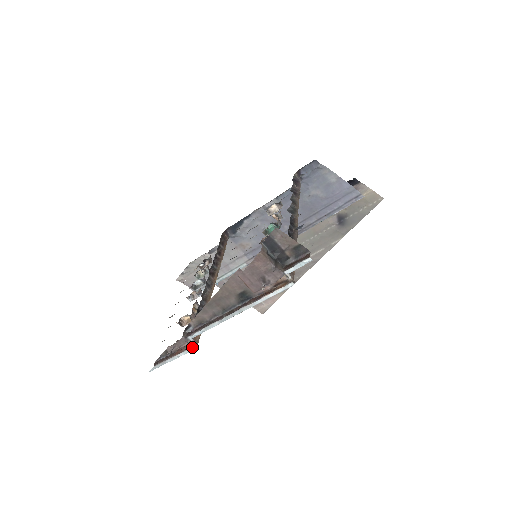
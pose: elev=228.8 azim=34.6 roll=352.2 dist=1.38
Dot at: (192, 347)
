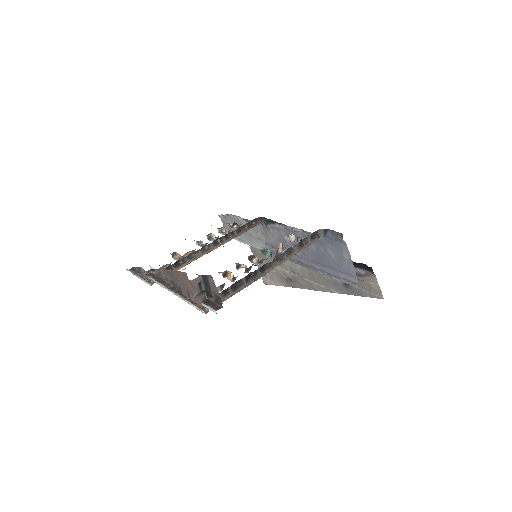
Dot at: (148, 282)
